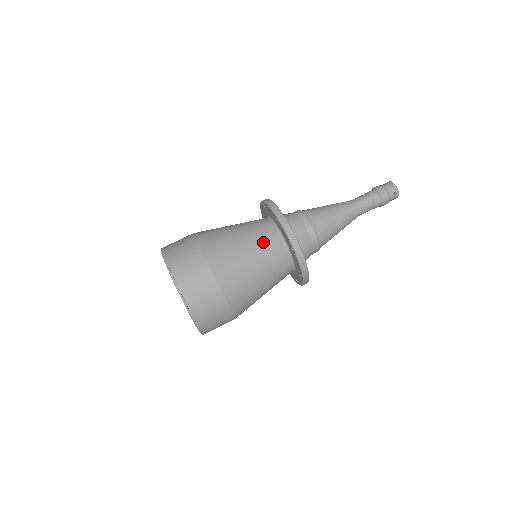
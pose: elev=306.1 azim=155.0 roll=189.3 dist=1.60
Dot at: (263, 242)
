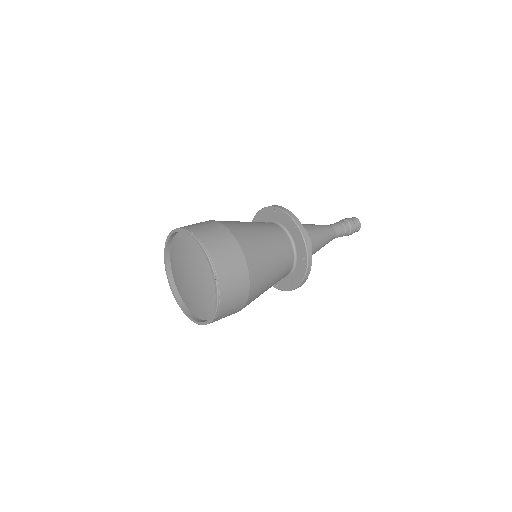
Dot at: (281, 246)
